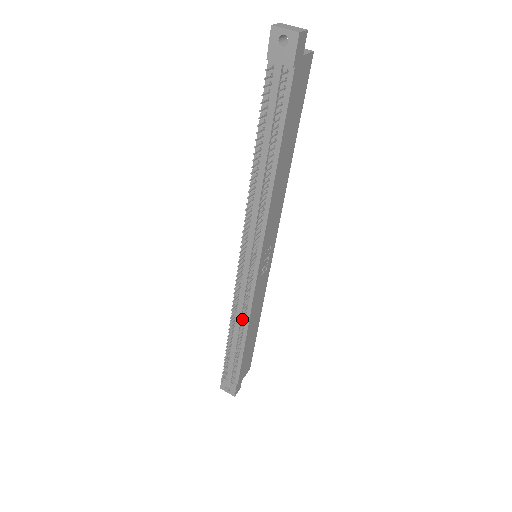
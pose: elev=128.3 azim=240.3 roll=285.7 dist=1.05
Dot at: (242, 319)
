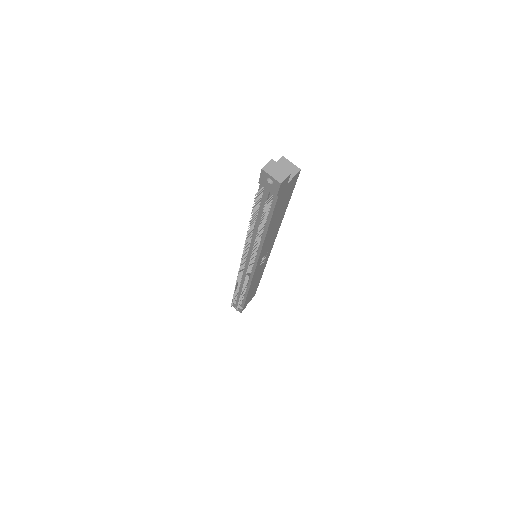
Dot at: (244, 287)
